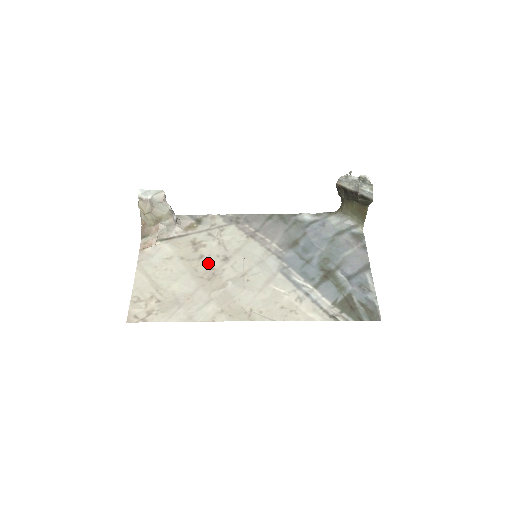
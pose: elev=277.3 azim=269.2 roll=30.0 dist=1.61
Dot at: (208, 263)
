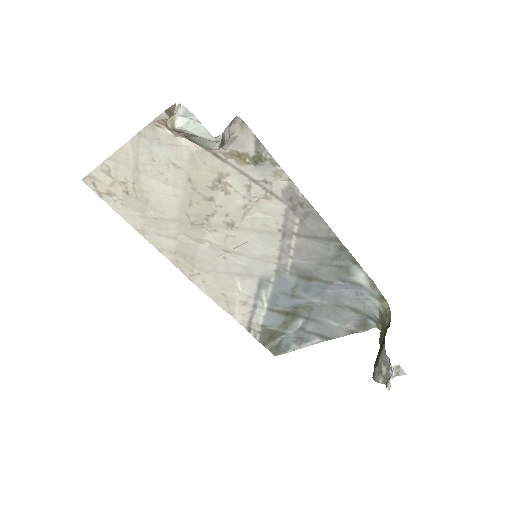
Dot at: (209, 211)
